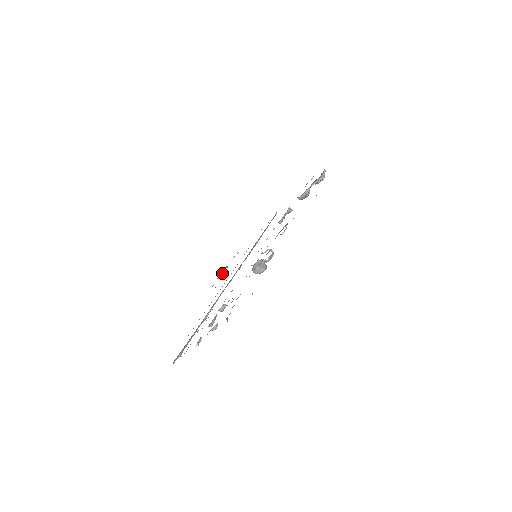
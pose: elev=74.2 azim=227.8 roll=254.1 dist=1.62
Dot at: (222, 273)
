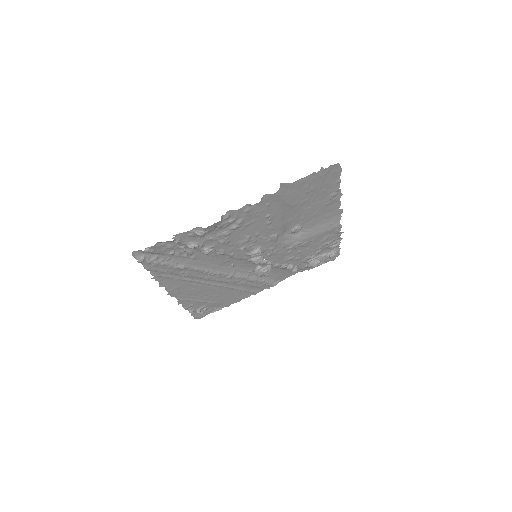
Dot at: (197, 310)
